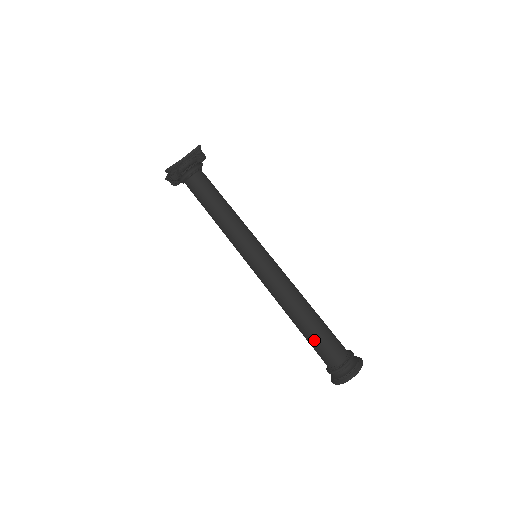
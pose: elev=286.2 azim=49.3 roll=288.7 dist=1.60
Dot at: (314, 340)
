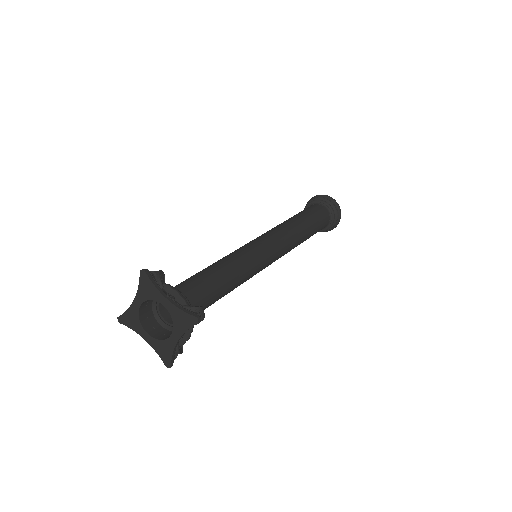
Dot at: occluded
